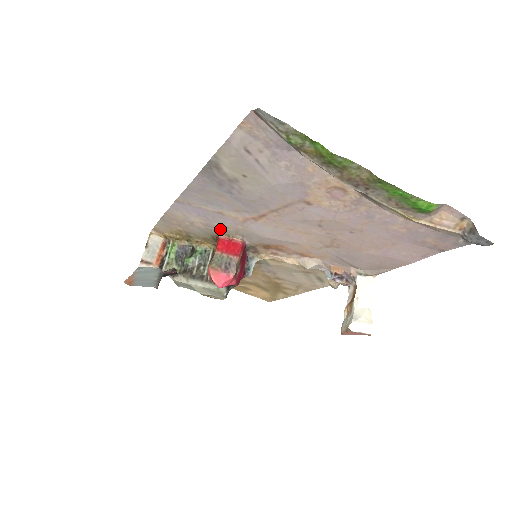
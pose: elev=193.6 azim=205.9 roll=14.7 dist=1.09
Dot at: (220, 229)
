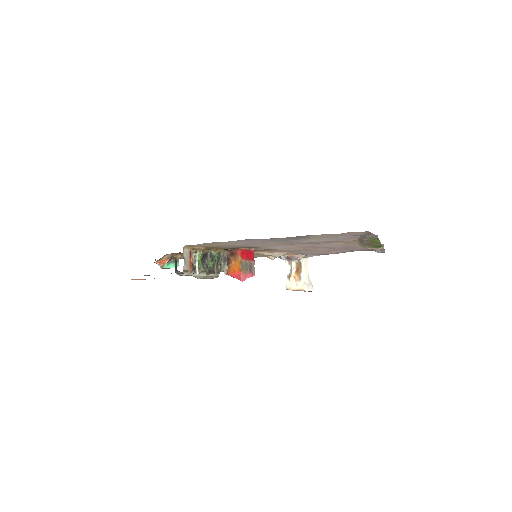
Dot at: (248, 246)
